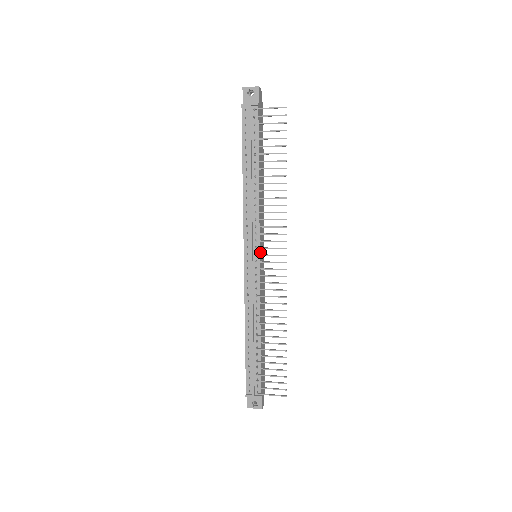
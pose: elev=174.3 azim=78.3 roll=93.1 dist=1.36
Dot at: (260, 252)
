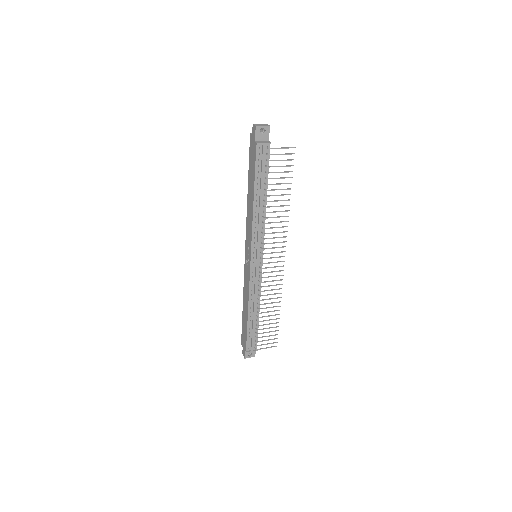
Dot at: (262, 254)
